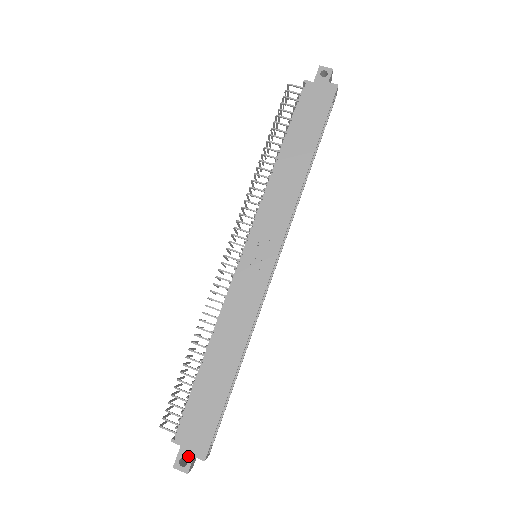
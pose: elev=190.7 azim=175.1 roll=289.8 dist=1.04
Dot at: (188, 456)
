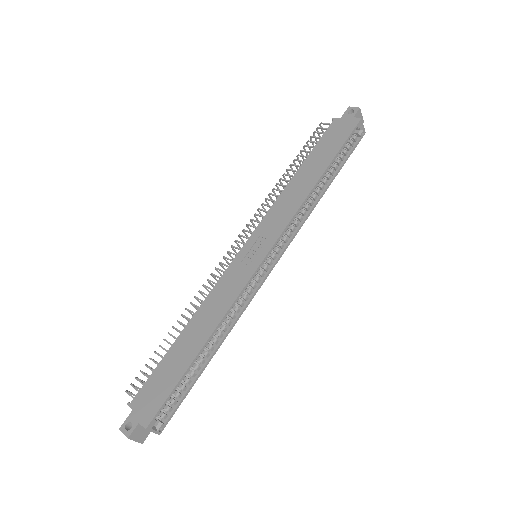
Dot at: (135, 421)
